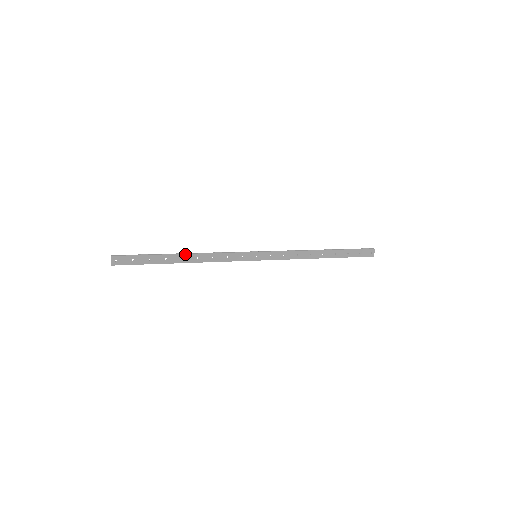
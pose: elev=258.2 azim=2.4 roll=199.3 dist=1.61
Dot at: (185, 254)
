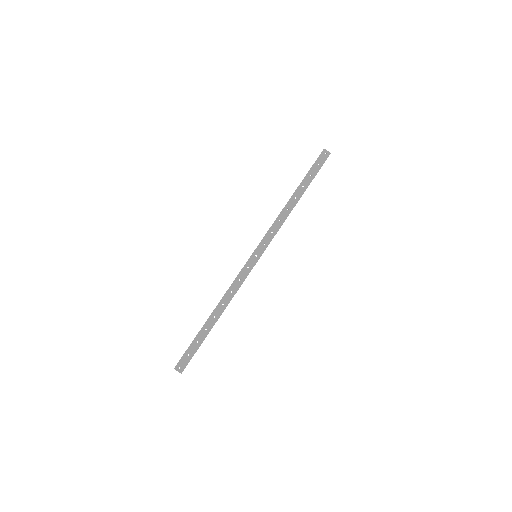
Dot at: (213, 312)
